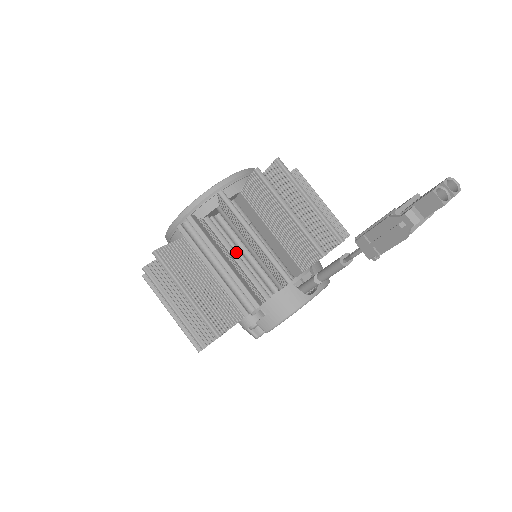
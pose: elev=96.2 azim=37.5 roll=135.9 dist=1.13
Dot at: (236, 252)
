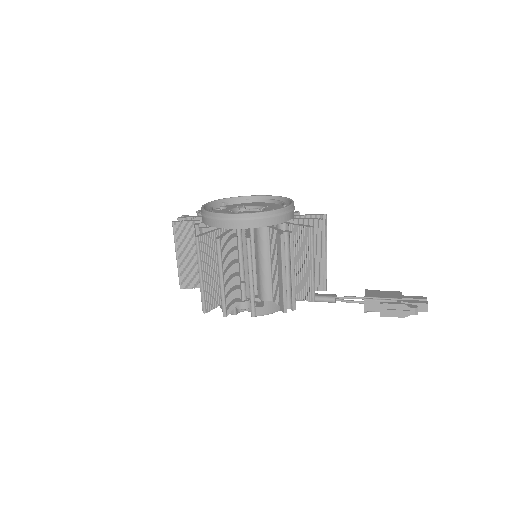
Dot at: occluded
